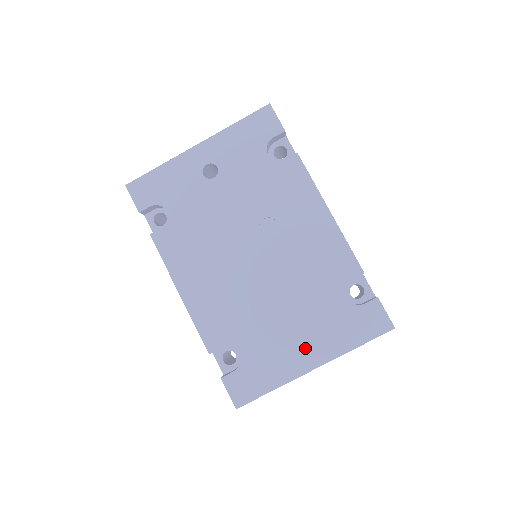
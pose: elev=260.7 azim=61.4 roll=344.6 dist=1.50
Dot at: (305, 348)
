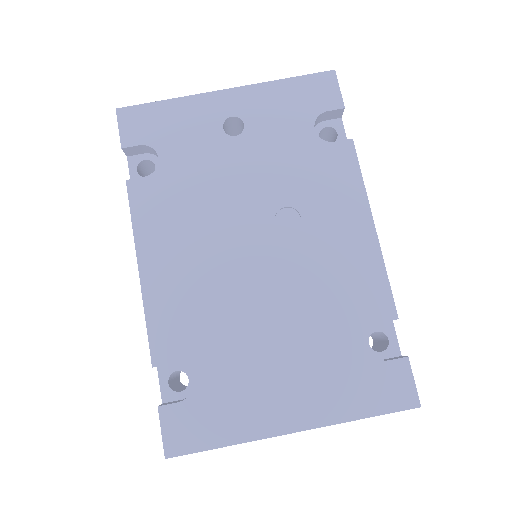
Dot at: (290, 398)
